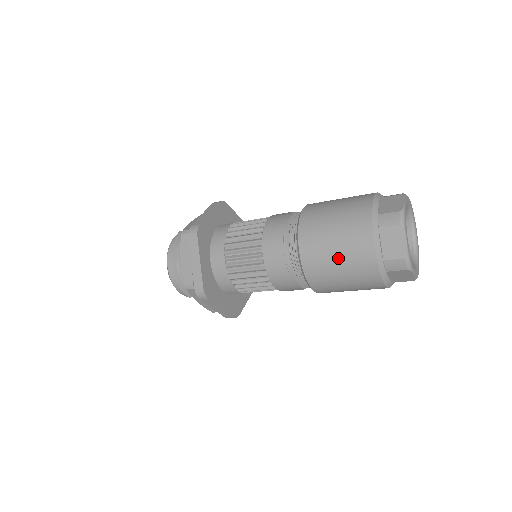
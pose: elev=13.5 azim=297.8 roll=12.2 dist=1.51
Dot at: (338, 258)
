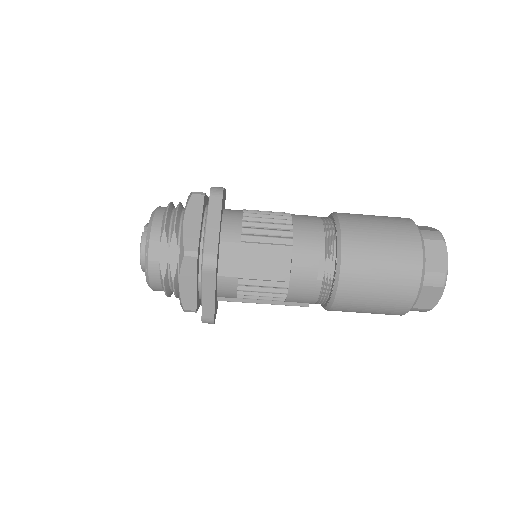
Dot at: (376, 217)
